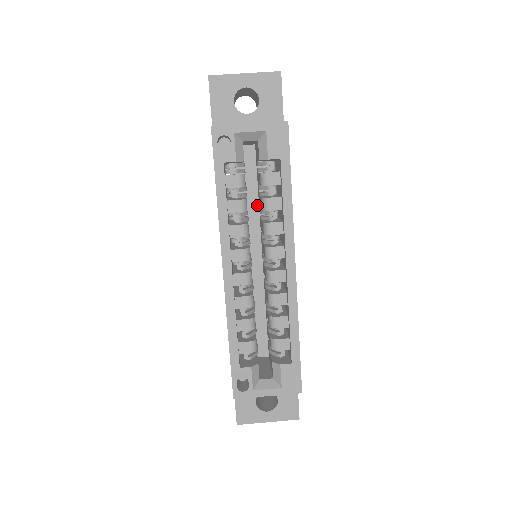
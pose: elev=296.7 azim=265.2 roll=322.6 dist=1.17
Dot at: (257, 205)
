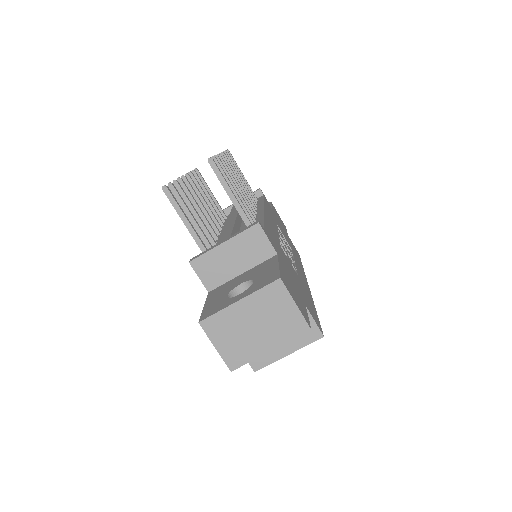
Dot at: occluded
